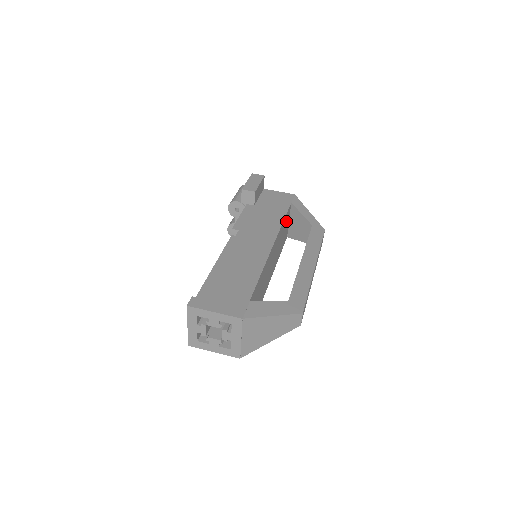
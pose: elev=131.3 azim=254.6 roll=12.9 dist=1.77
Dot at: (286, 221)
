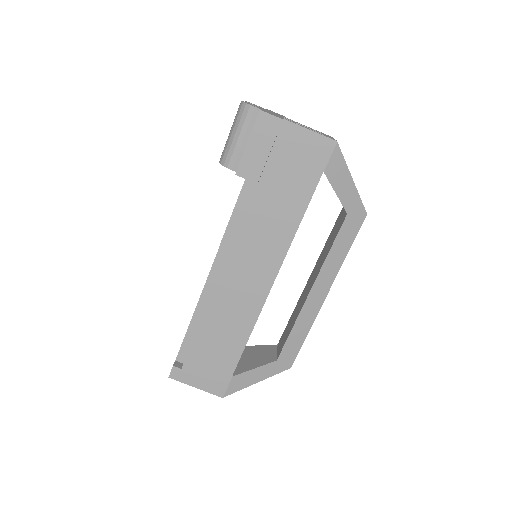
Dot at: occluded
